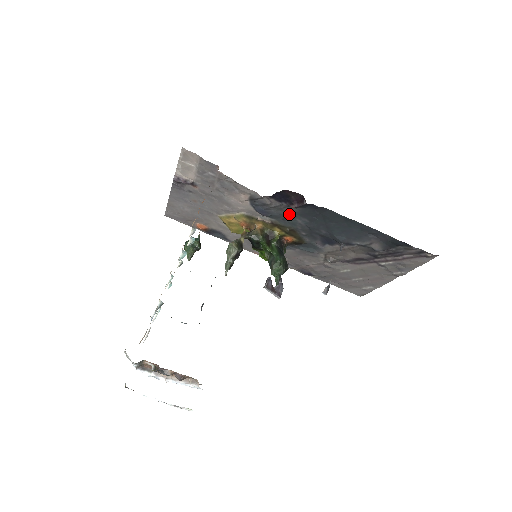
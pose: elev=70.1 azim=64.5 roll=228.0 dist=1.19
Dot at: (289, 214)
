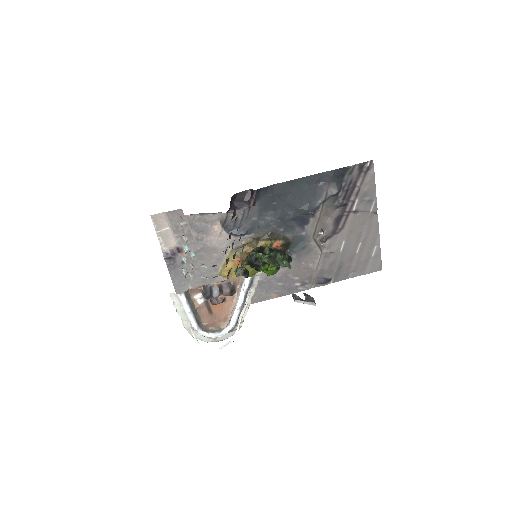
Dot at: (257, 218)
